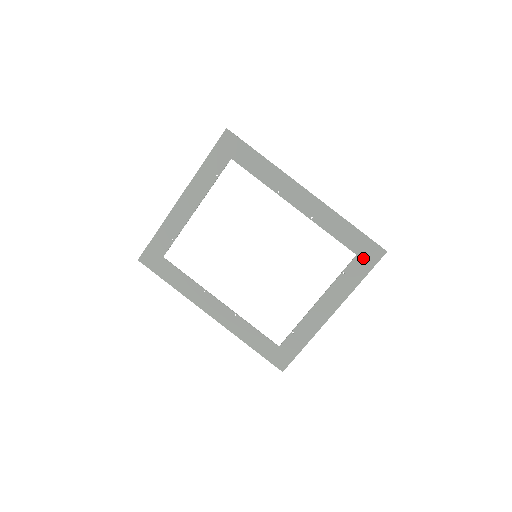
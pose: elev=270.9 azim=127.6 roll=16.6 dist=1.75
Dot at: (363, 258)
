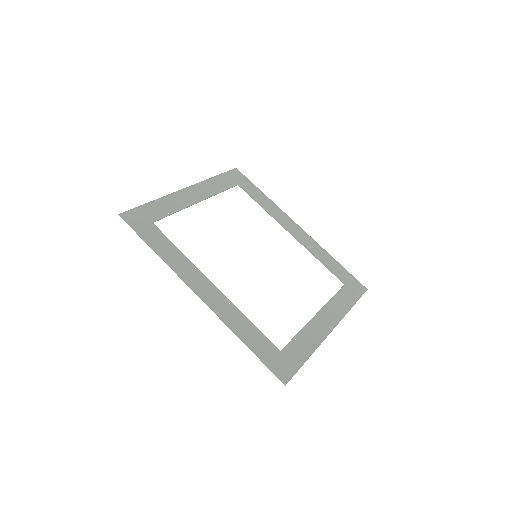
Dot at: (350, 288)
